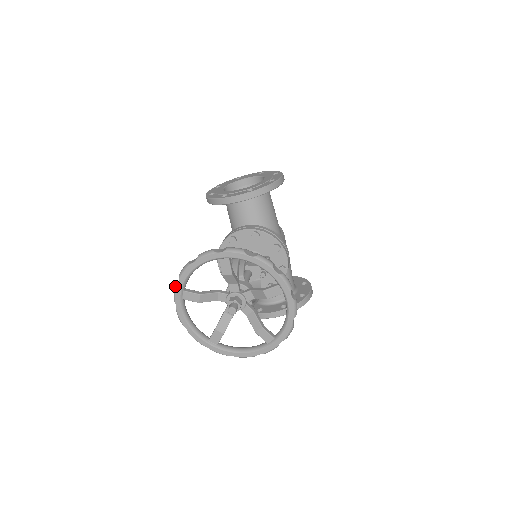
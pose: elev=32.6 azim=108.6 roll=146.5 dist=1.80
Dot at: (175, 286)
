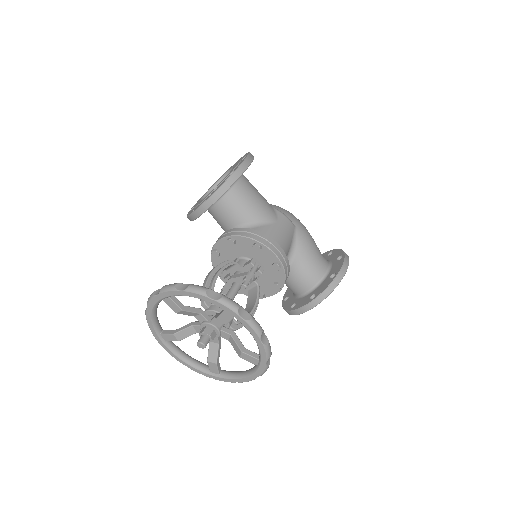
Dot at: occluded
